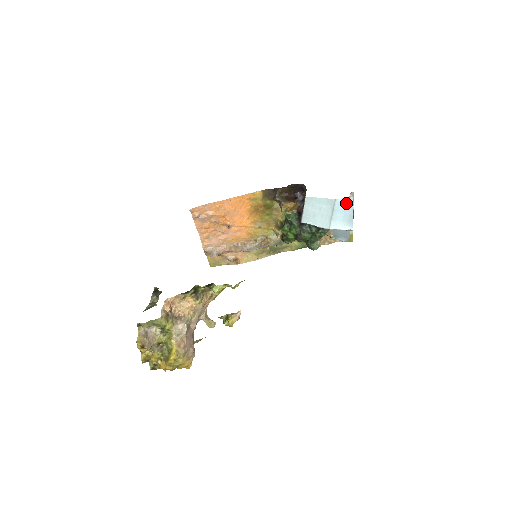
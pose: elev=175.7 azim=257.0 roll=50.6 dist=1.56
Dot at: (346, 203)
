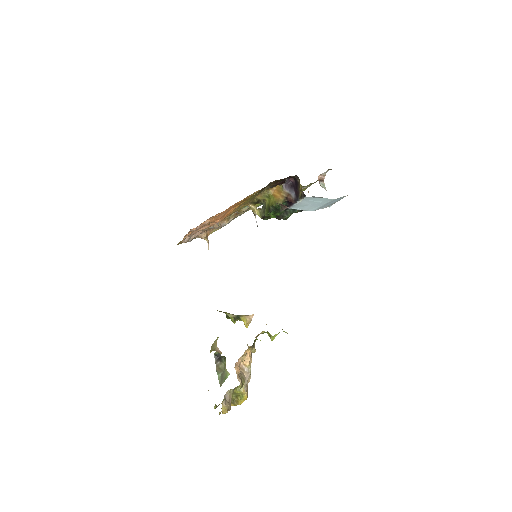
Dot at: (340, 198)
